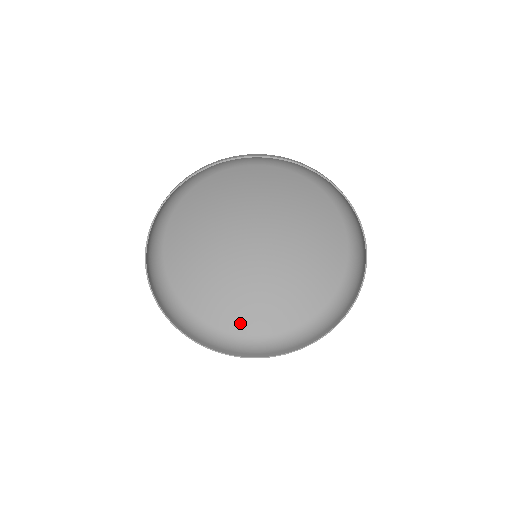
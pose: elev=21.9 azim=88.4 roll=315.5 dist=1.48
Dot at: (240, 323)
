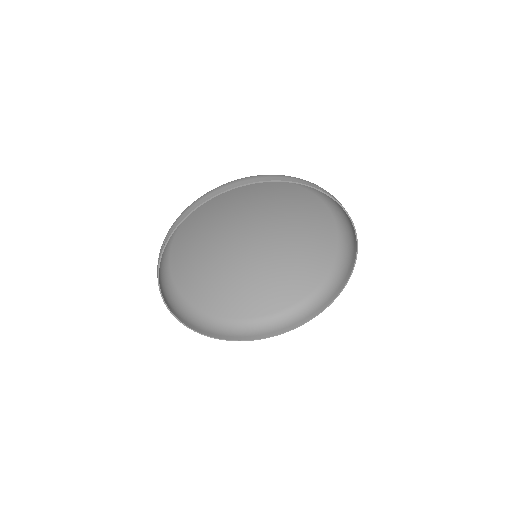
Dot at: (215, 305)
